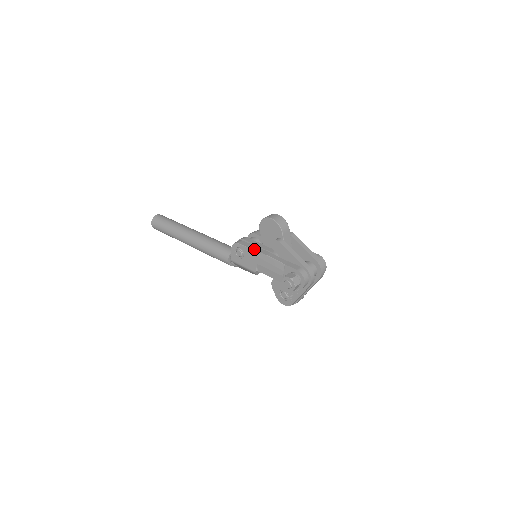
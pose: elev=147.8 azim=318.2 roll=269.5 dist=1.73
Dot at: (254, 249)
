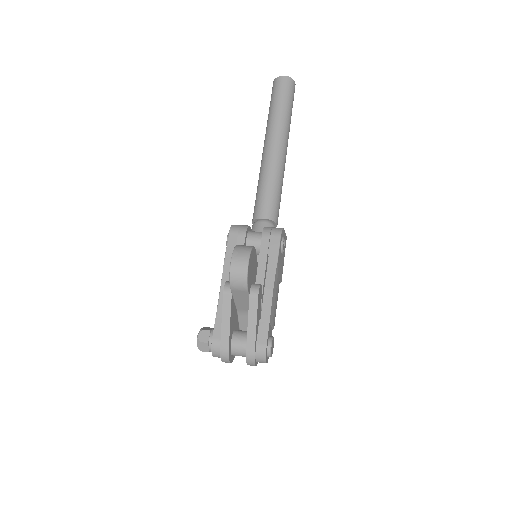
Dot at: (225, 260)
